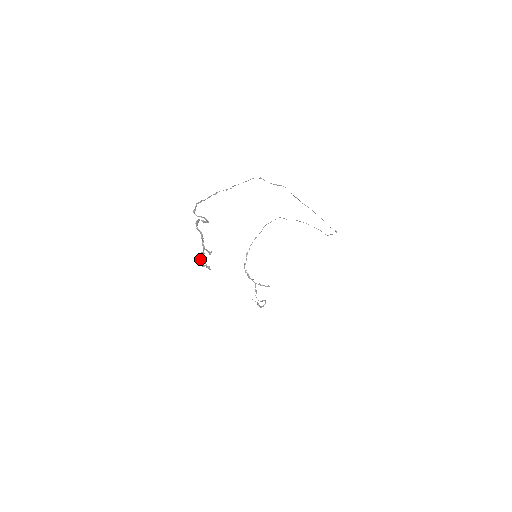
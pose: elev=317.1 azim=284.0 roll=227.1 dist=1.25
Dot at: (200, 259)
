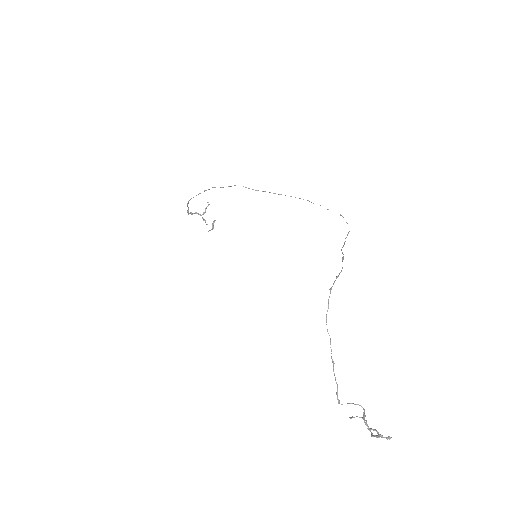
Dot at: (374, 436)
